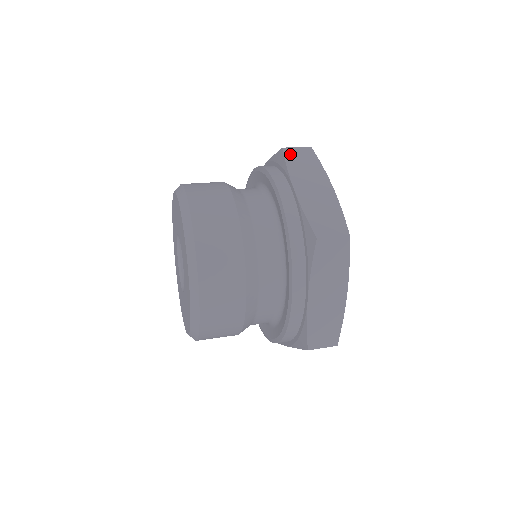
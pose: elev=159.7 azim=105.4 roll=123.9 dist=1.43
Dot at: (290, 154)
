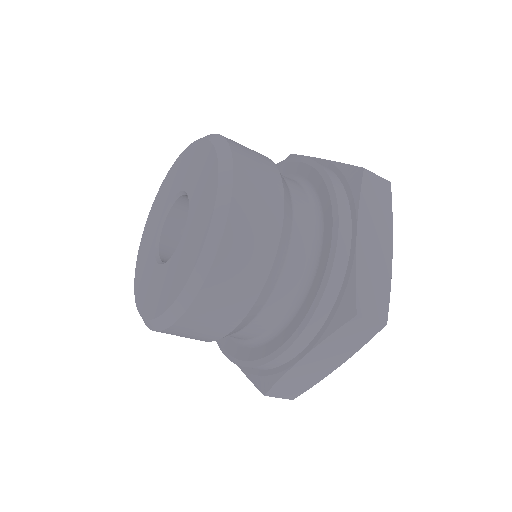
Dot at: occluded
